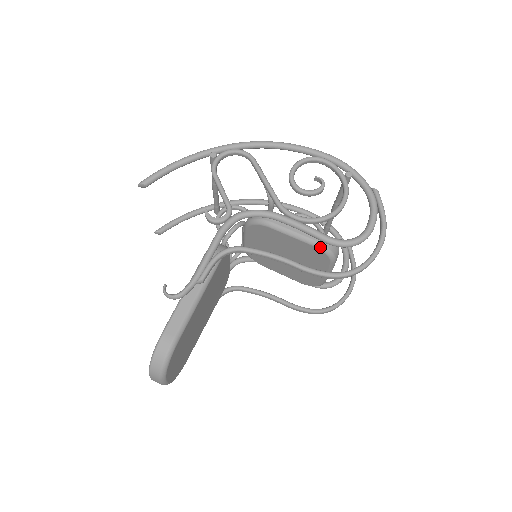
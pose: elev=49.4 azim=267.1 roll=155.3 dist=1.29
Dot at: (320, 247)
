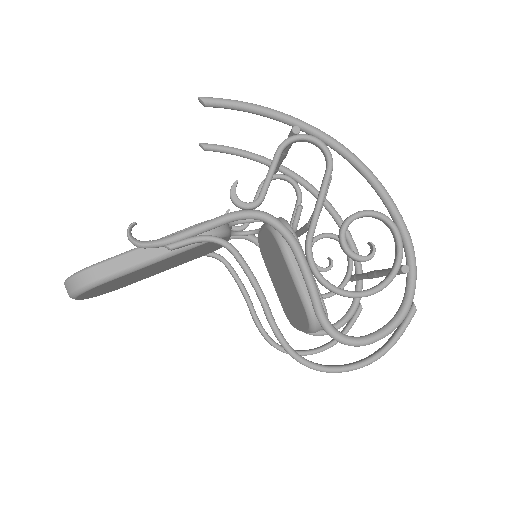
Dot at: (308, 313)
